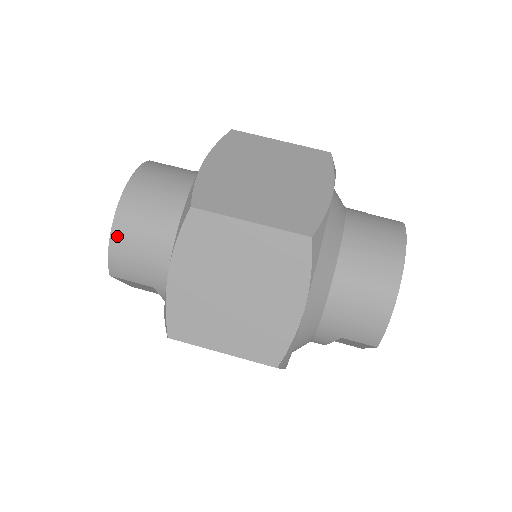
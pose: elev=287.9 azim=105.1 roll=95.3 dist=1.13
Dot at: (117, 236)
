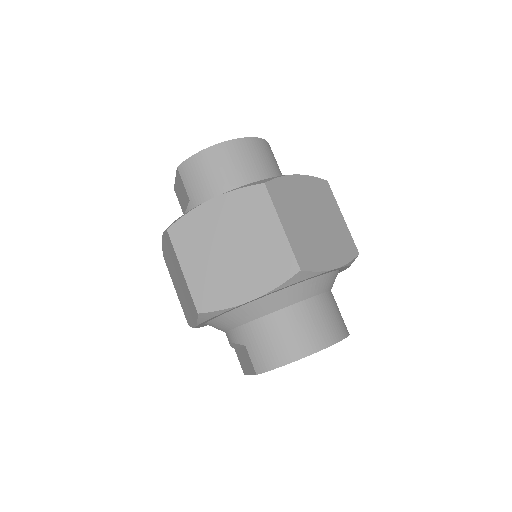
Dot at: (209, 153)
